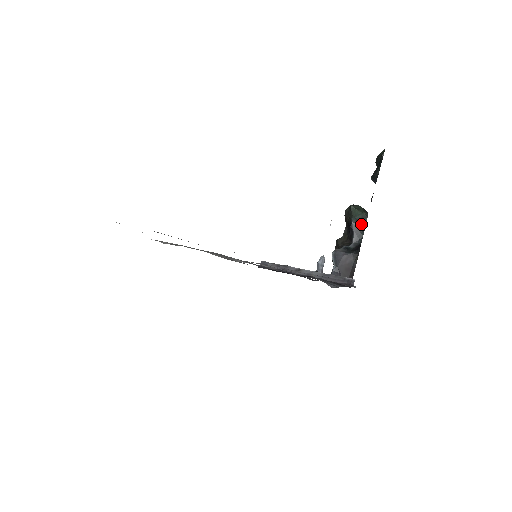
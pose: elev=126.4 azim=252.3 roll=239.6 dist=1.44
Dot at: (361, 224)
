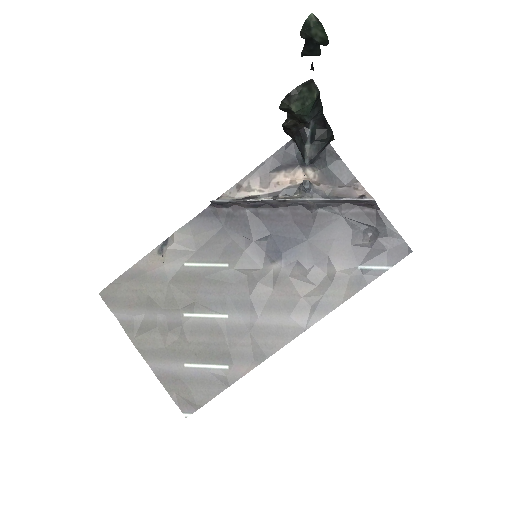
Dot at: (316, 107)
